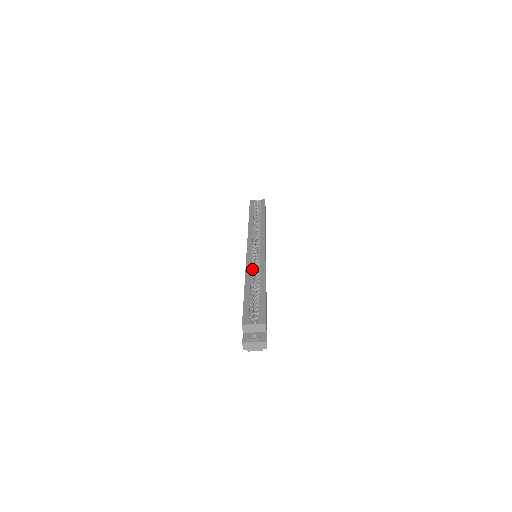
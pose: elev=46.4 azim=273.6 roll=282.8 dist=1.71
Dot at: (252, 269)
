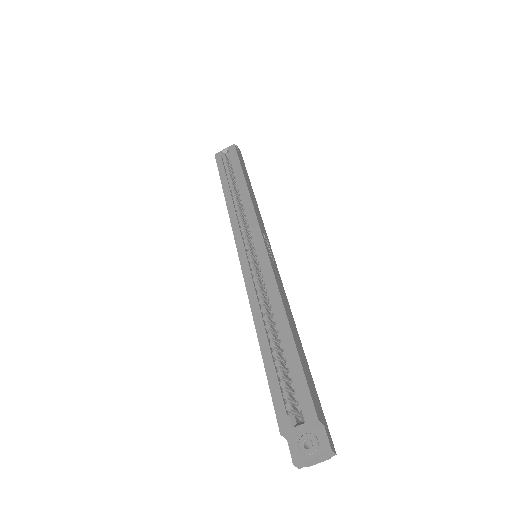
Dot at: (258, 295)
